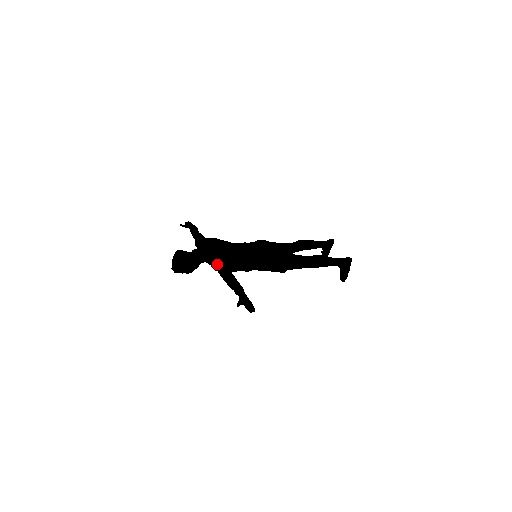
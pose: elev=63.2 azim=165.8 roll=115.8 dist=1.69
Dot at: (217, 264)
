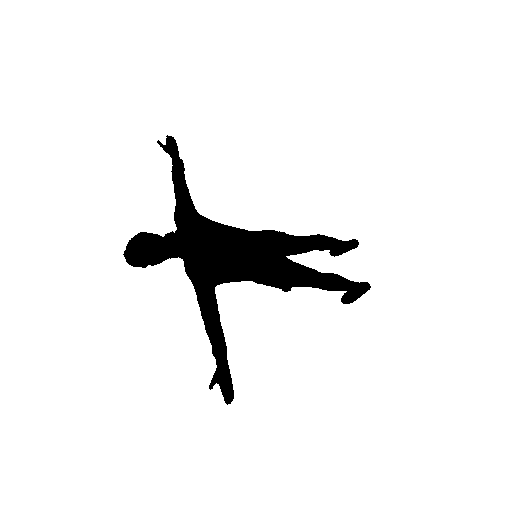
Dot at: (200, 286)
